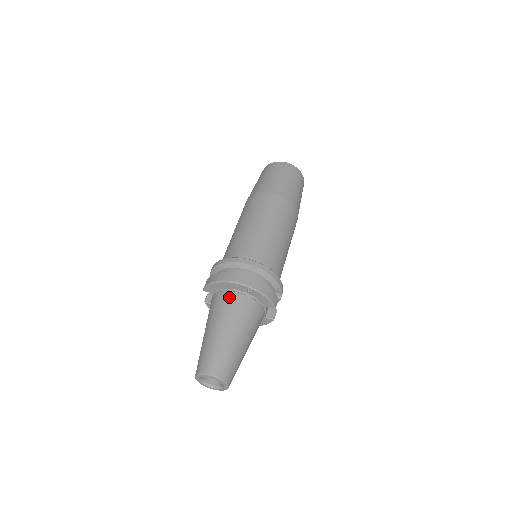
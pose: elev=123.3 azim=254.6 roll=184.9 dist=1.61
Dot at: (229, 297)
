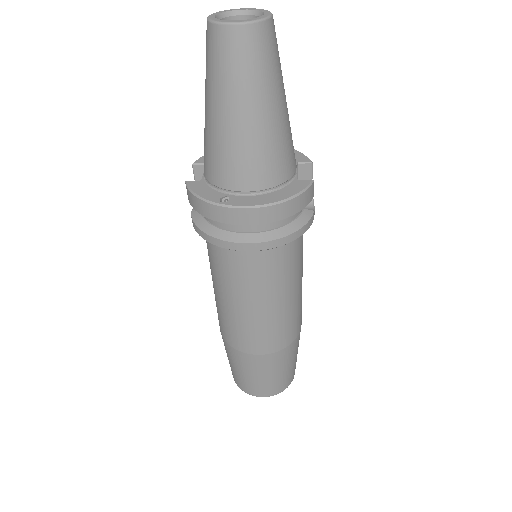
Dot at: occluded
